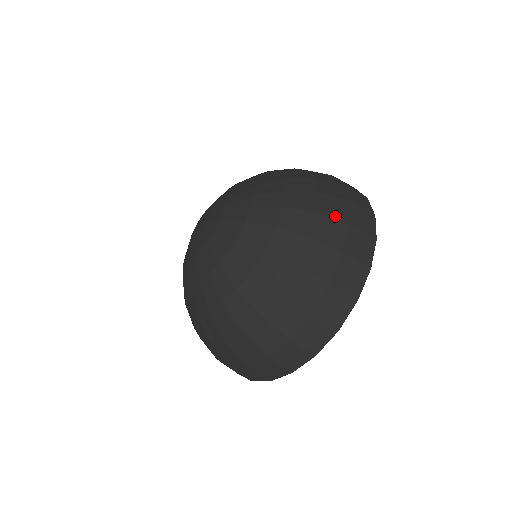
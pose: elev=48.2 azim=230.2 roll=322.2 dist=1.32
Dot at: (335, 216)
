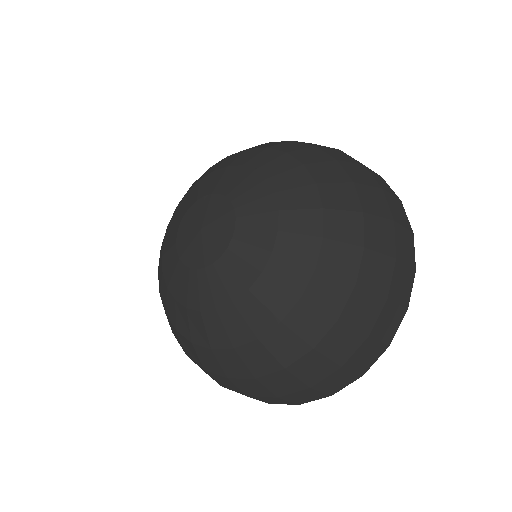
Dot at: (332, 356)
